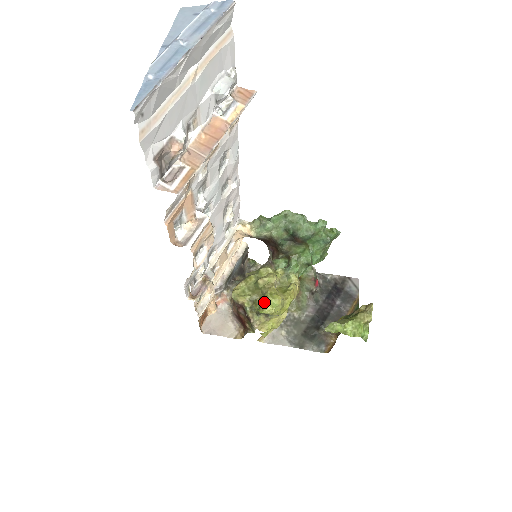
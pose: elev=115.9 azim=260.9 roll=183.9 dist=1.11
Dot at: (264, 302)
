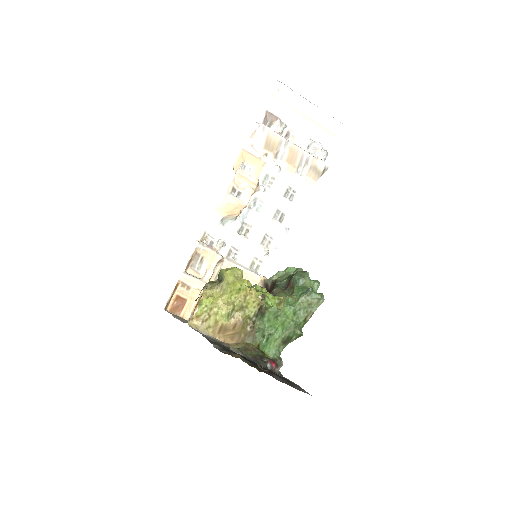
Dot at: (230, 268)
